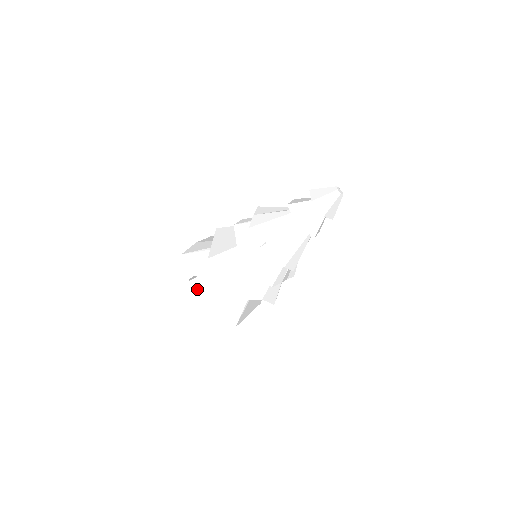
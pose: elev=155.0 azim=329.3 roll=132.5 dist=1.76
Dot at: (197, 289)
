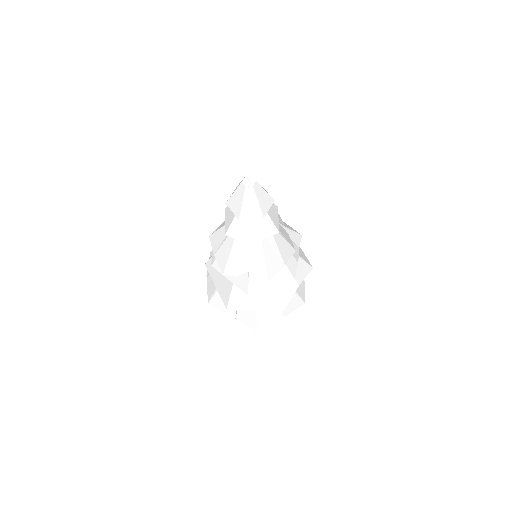
Dot at: (247, 320)
